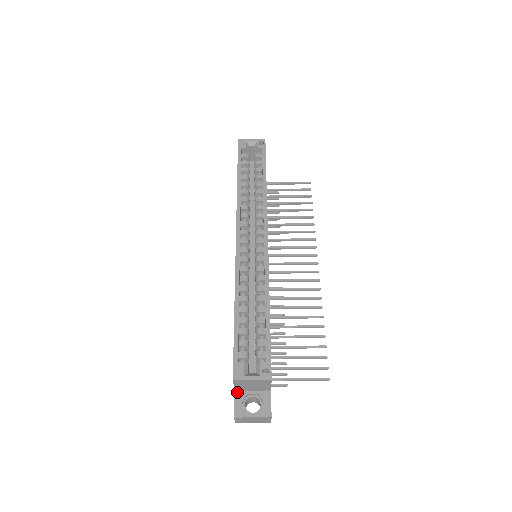
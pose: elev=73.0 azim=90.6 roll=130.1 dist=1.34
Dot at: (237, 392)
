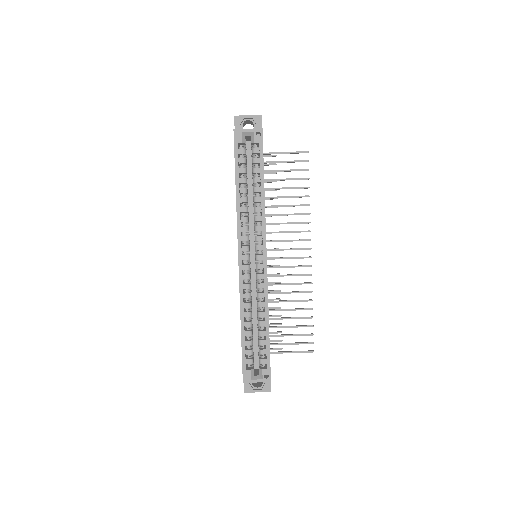
Dot at: occluded
